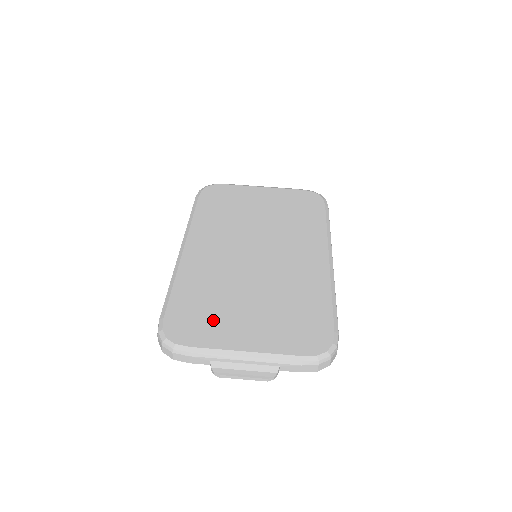
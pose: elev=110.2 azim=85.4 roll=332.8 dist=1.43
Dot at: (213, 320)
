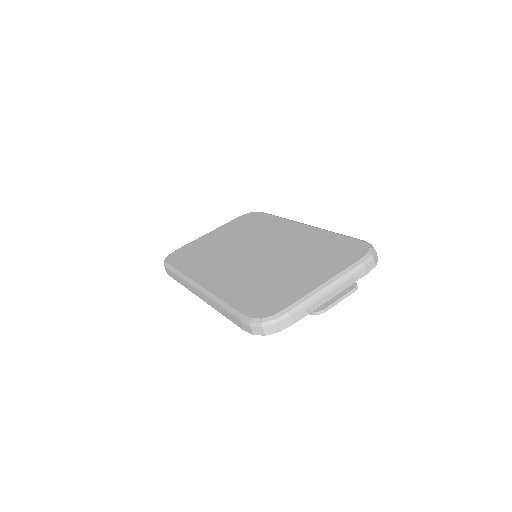
Dot at: (279, 290)
